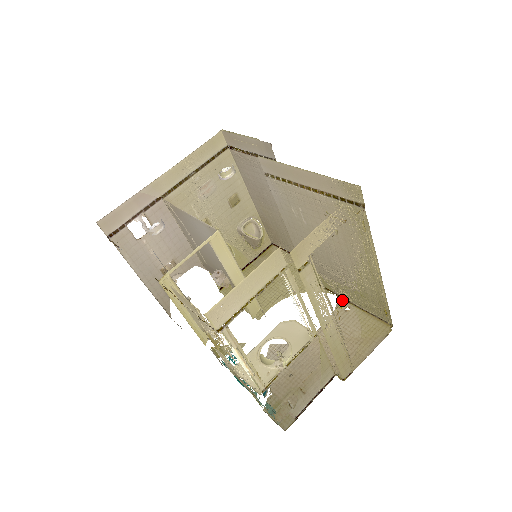
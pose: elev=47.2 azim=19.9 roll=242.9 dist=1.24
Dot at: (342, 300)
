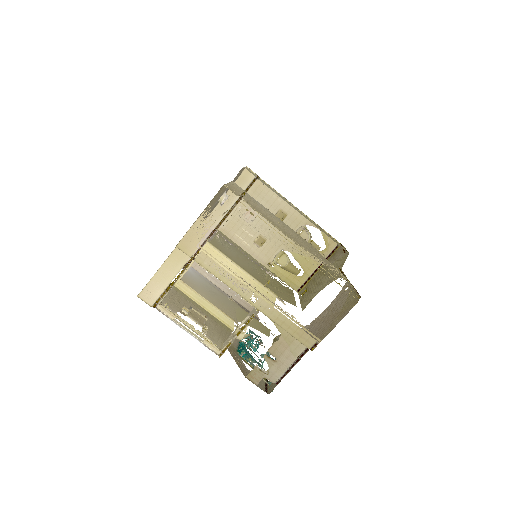
Dot at: occluded
